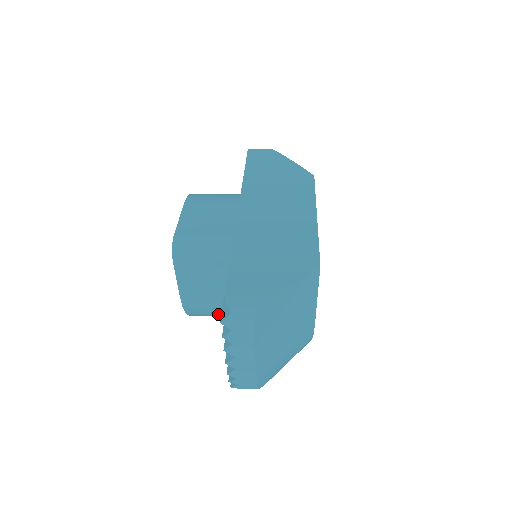
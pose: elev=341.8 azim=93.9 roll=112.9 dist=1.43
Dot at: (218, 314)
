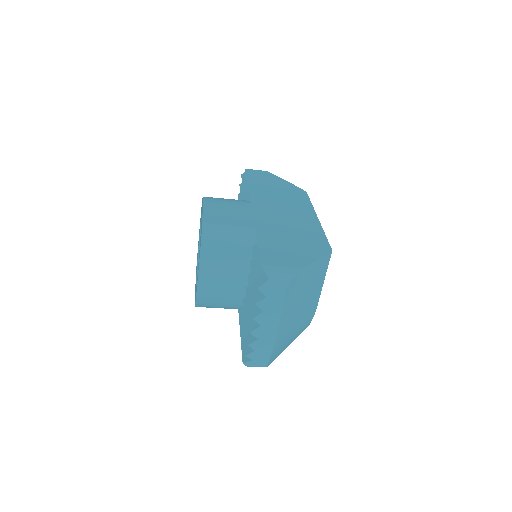
Dot at: (225, 303)
